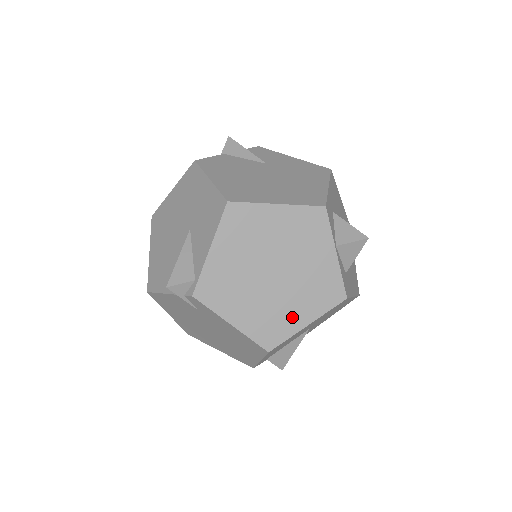
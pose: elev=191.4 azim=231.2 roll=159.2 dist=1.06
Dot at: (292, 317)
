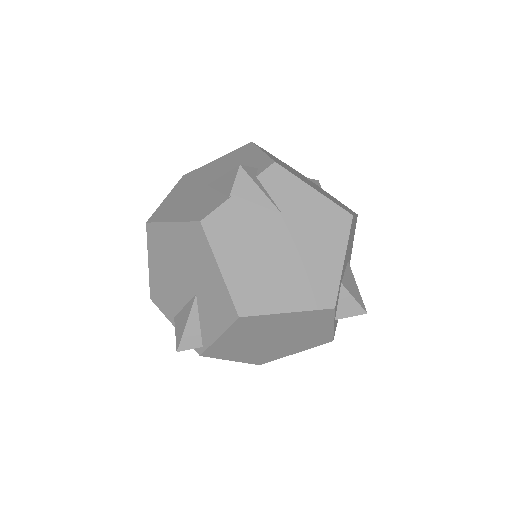
Dot at: (283, 352)
